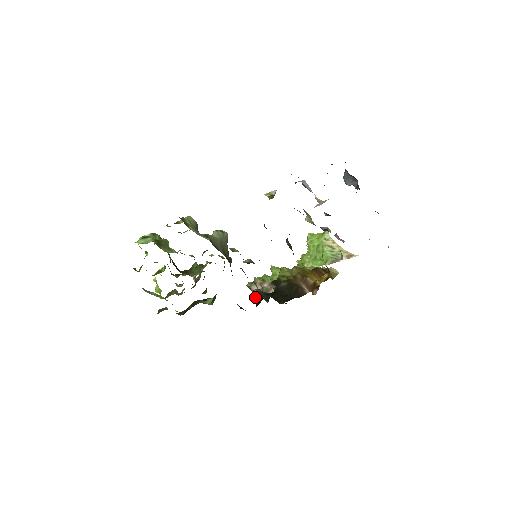
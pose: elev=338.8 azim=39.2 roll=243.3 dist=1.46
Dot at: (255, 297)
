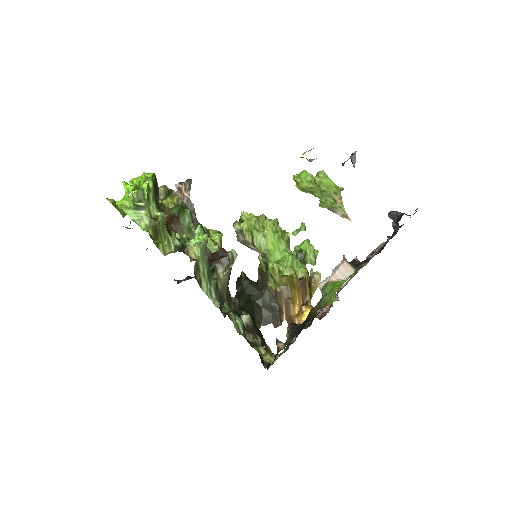
Dot at: occluded
